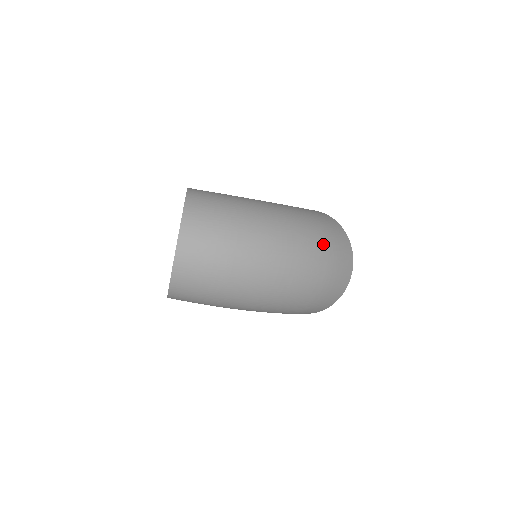
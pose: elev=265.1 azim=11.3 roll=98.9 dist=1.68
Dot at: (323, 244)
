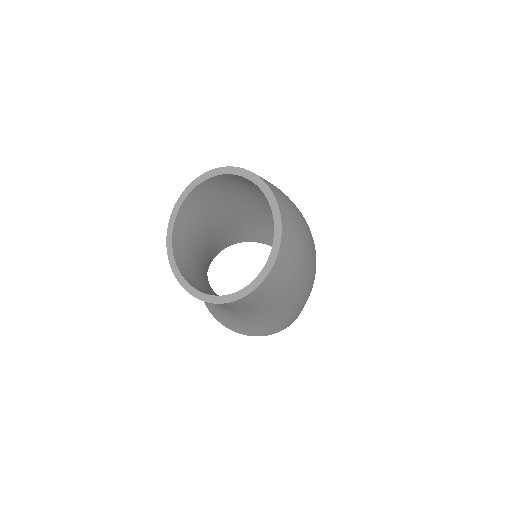
Dot at: occluded
